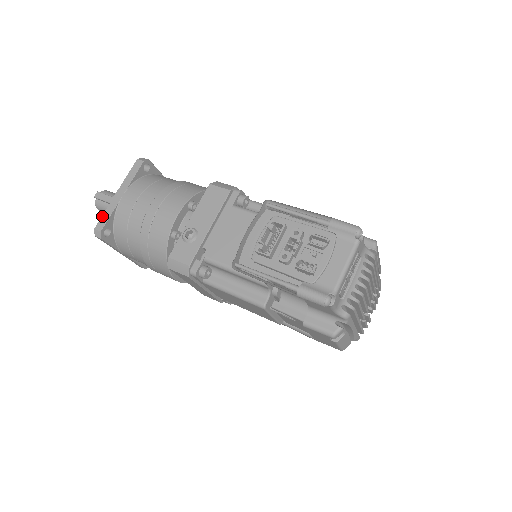
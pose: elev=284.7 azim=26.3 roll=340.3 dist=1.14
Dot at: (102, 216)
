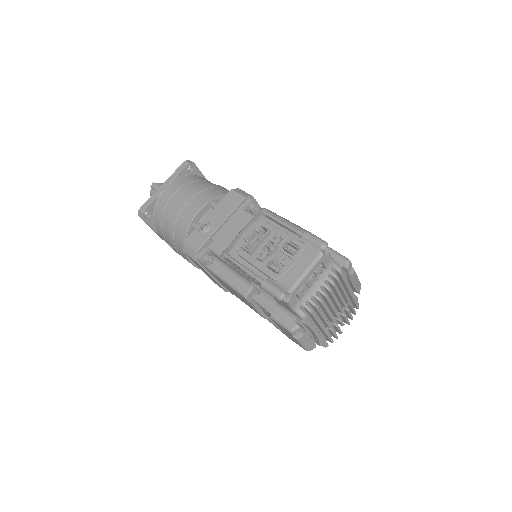
Dot at: (147, 201)
